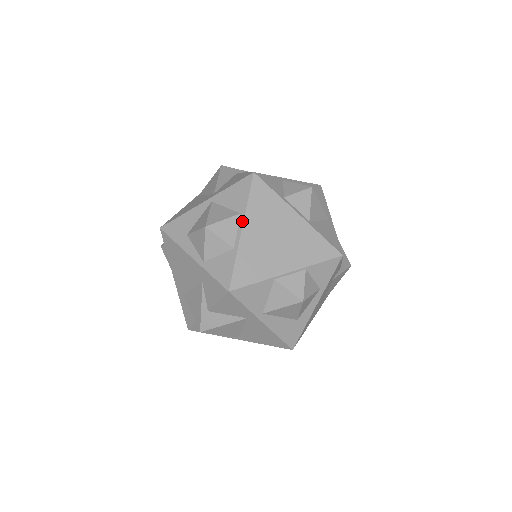
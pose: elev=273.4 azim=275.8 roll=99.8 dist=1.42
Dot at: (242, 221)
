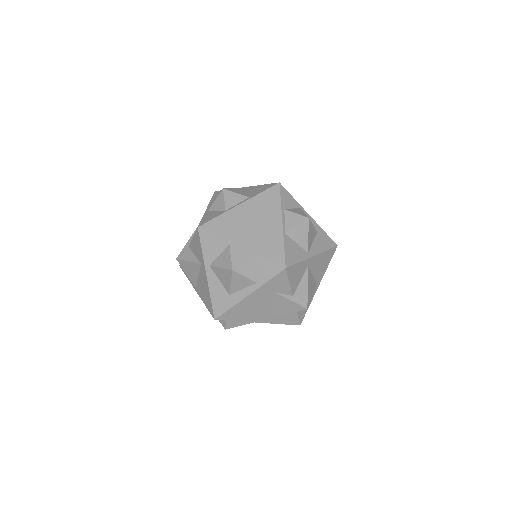
Dot at: (245, 200)
